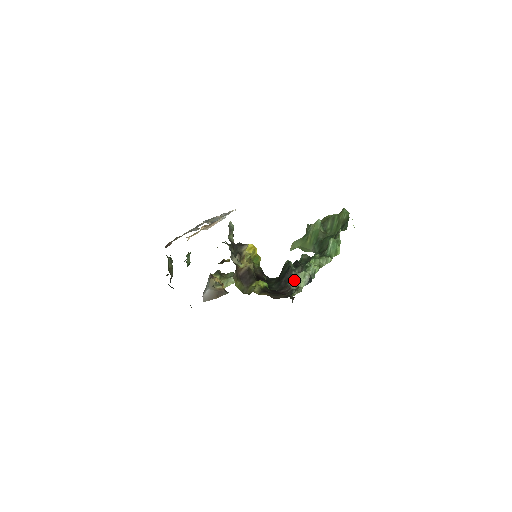
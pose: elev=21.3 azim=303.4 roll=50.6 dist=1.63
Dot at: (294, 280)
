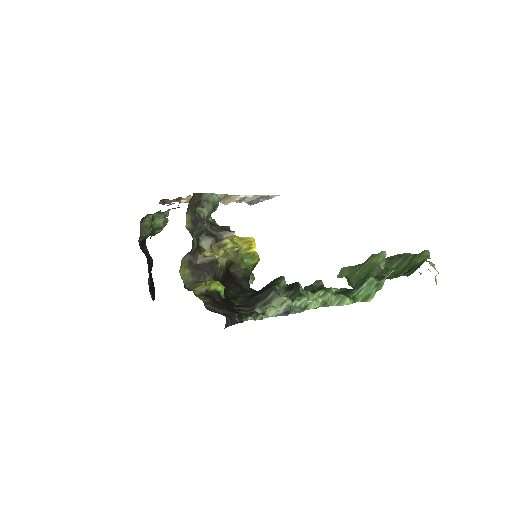
Dot at: (267, 302)
